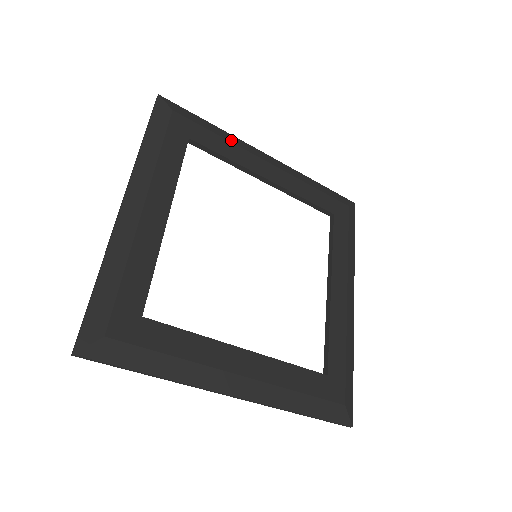
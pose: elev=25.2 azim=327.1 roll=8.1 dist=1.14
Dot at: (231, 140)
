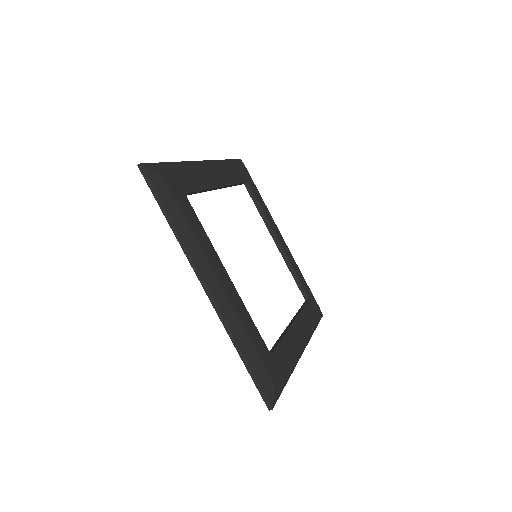
Dot at: (267, 208)
